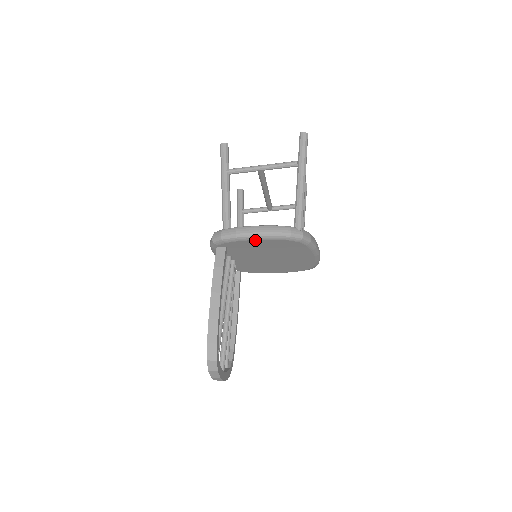
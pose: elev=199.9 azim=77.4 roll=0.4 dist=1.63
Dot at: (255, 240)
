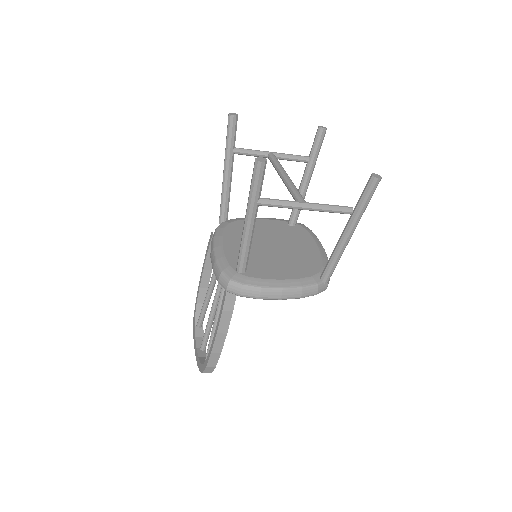
Dot at: occluded
